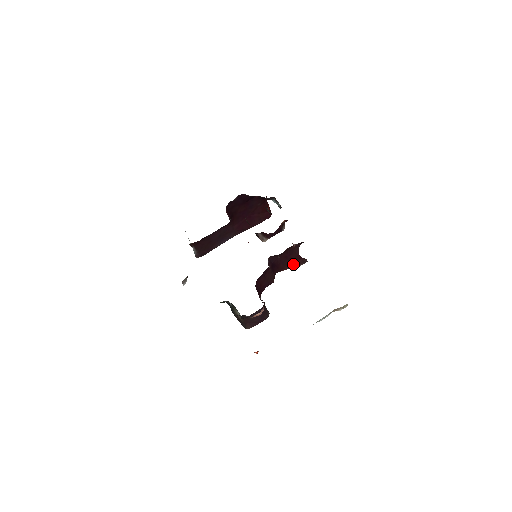
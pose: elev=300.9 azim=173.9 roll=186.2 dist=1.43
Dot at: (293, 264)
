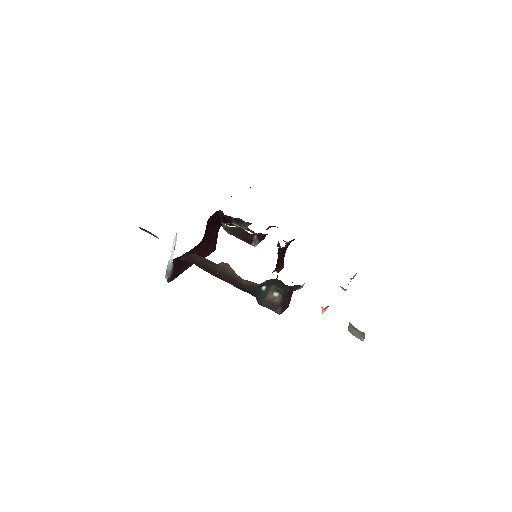
Dot at: (280, 266)
